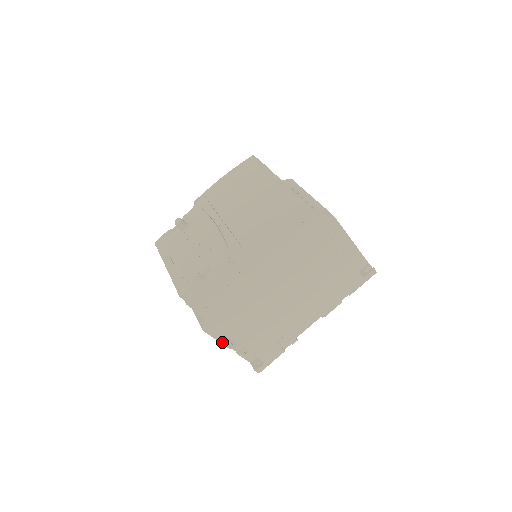
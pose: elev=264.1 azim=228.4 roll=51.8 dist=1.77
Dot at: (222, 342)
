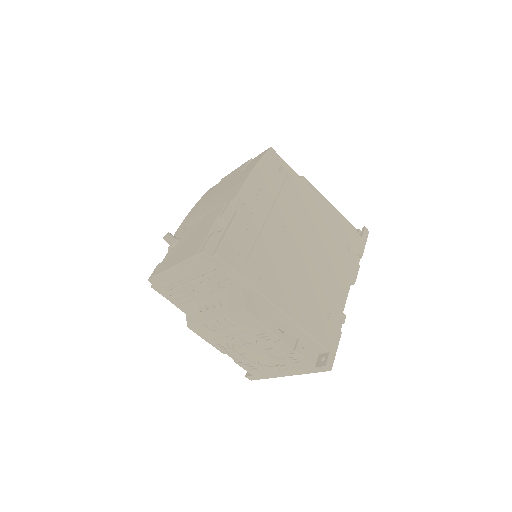
Dot at: (271, 329)
